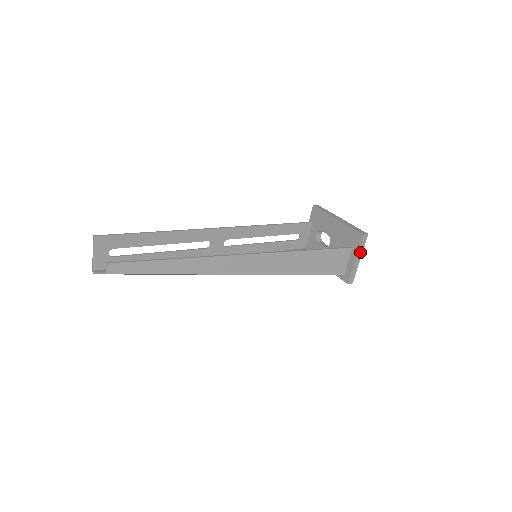
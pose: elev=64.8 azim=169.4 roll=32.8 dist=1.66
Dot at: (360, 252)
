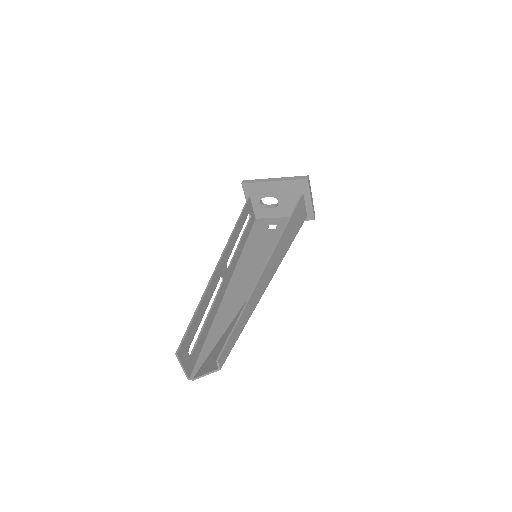
Dot at: (310, 192)
